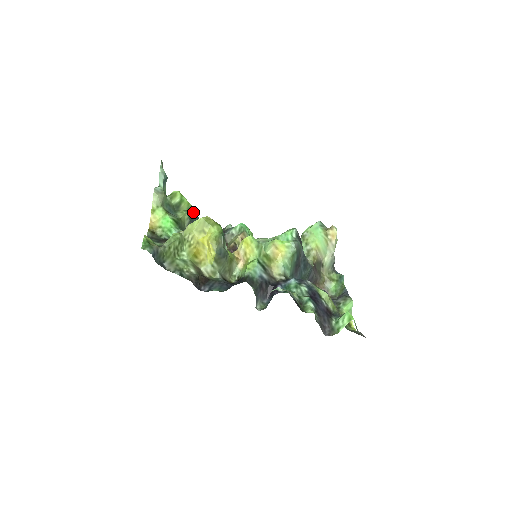
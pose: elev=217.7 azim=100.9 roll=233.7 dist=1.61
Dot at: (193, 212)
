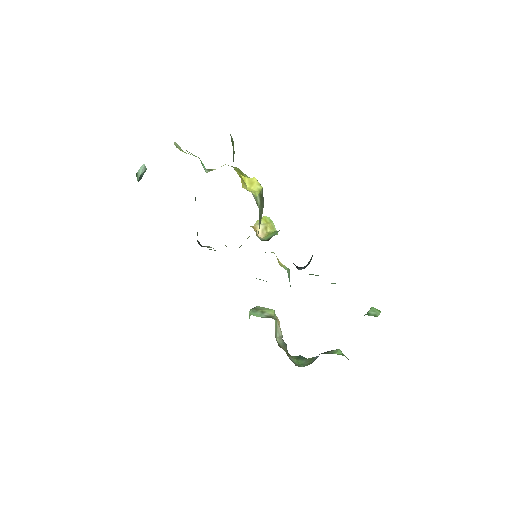
Dot at: occluded
